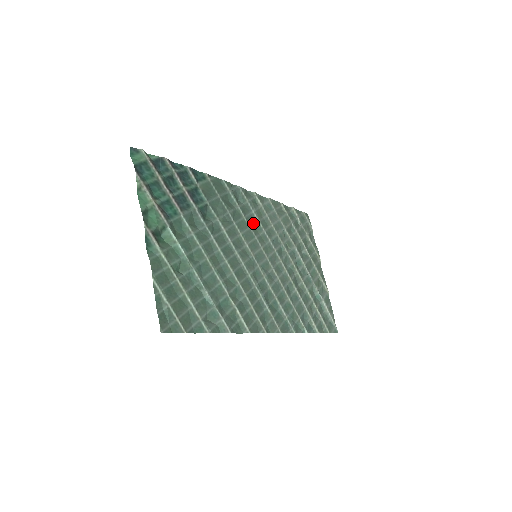
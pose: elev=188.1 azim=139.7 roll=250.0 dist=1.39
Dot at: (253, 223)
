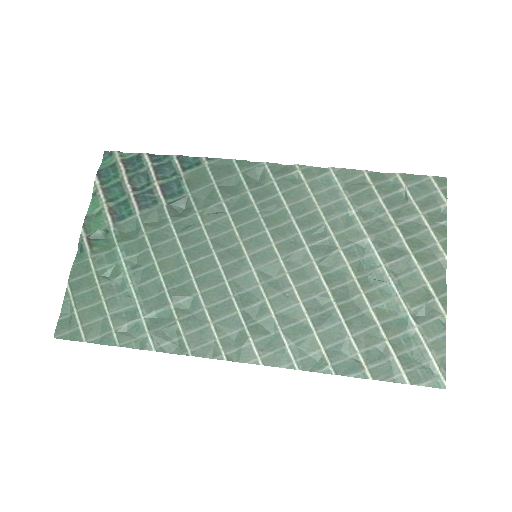
Dot at: (273, 210)
